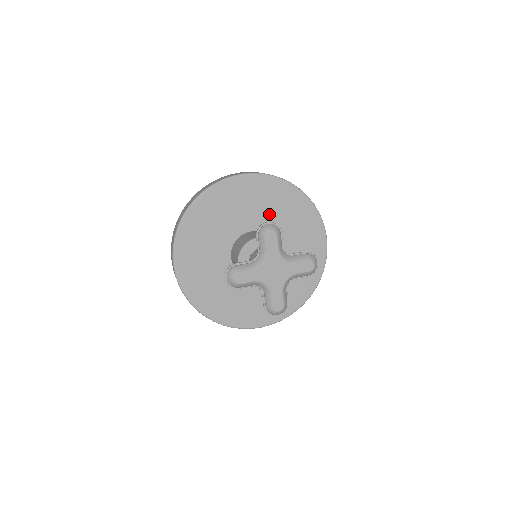
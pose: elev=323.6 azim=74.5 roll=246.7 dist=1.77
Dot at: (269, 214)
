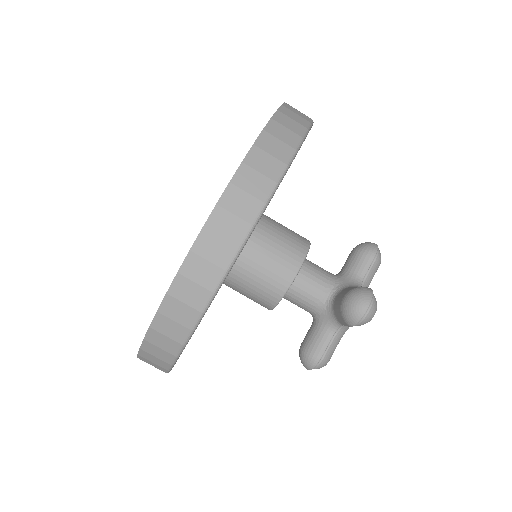
Dot at: occluded
